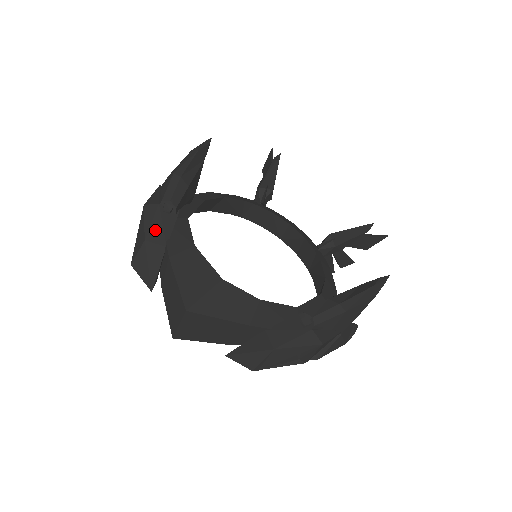
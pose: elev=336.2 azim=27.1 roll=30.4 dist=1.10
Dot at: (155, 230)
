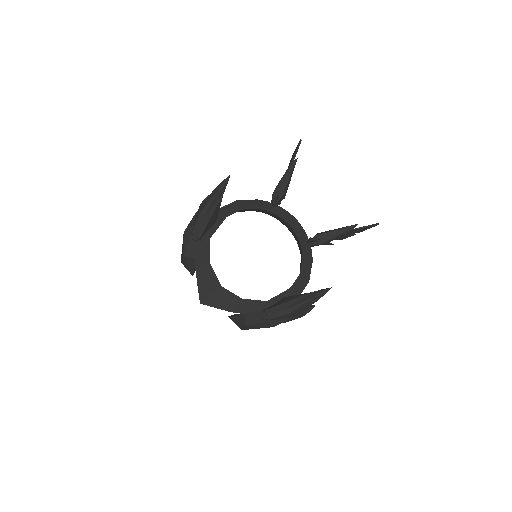
Dot at: (189, 250)
